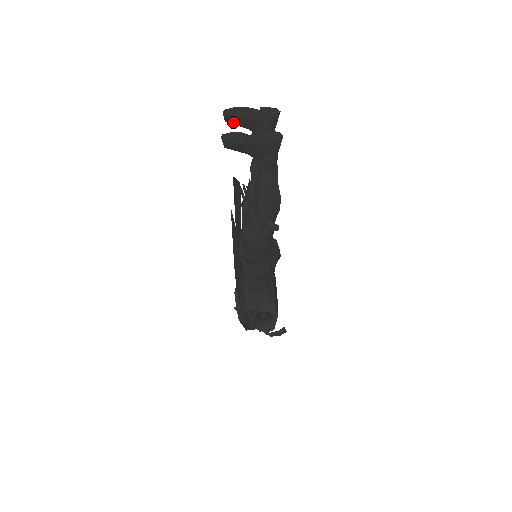
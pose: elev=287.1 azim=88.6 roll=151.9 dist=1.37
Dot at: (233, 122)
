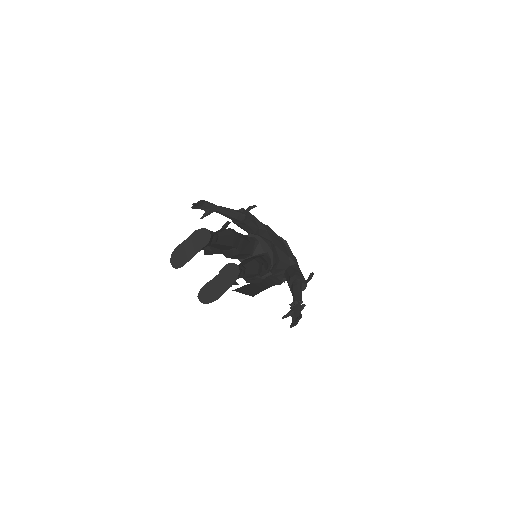
Dot at: occluded
